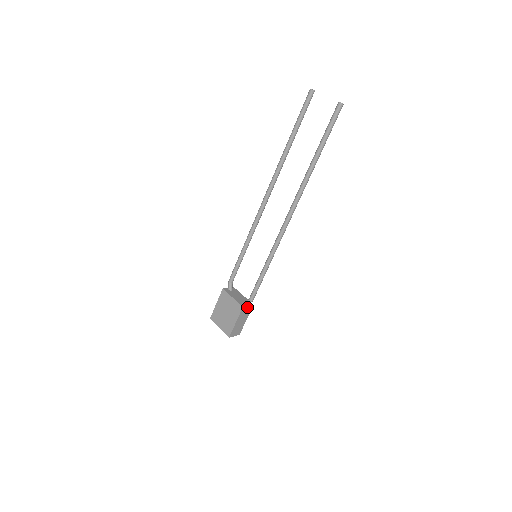
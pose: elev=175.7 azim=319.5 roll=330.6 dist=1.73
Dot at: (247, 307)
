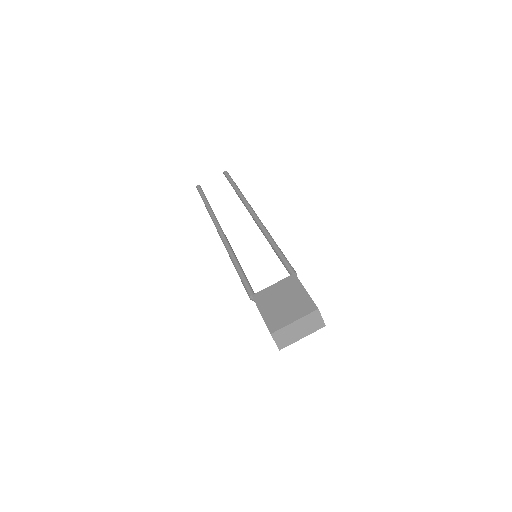
Dot at: occluded
